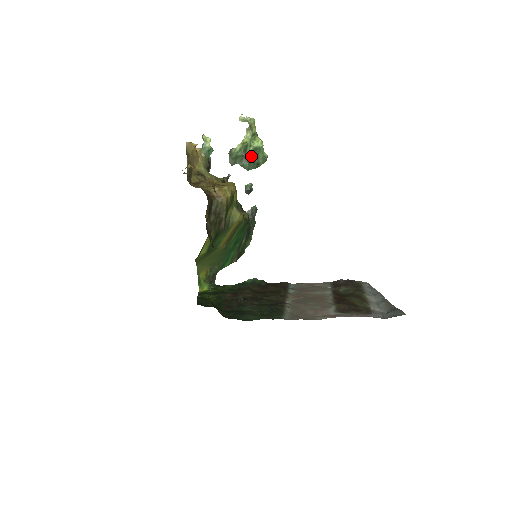
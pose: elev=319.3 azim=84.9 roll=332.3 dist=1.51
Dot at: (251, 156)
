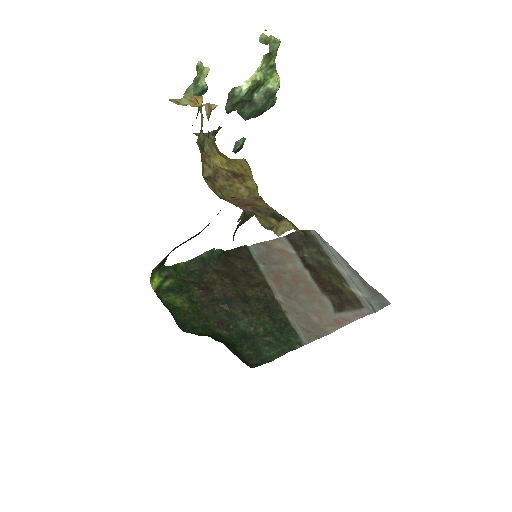
Dot at: (259, 102)
